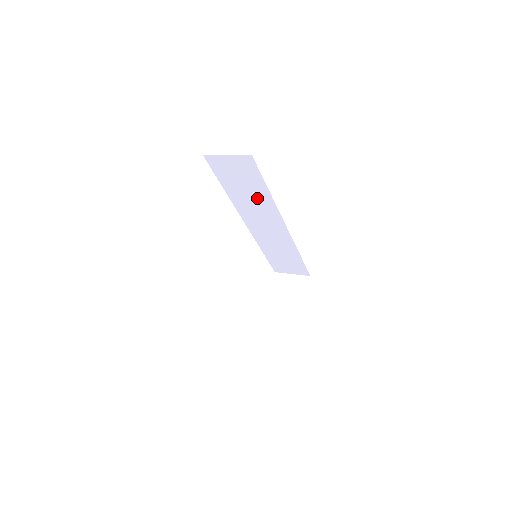
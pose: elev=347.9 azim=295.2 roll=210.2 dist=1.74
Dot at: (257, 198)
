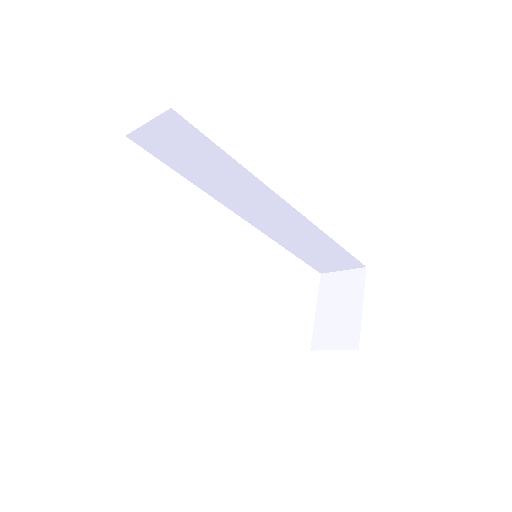
Dot at: (226, 174)
